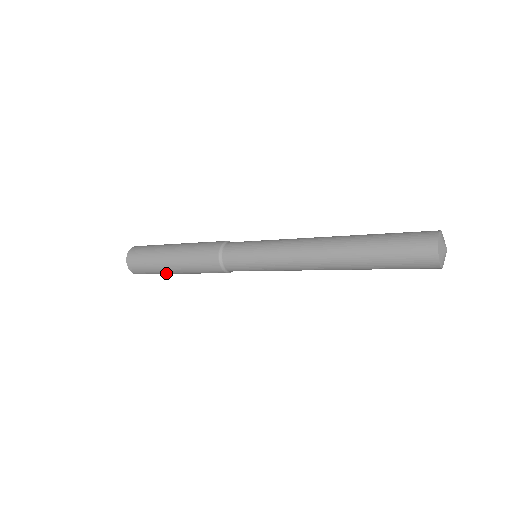
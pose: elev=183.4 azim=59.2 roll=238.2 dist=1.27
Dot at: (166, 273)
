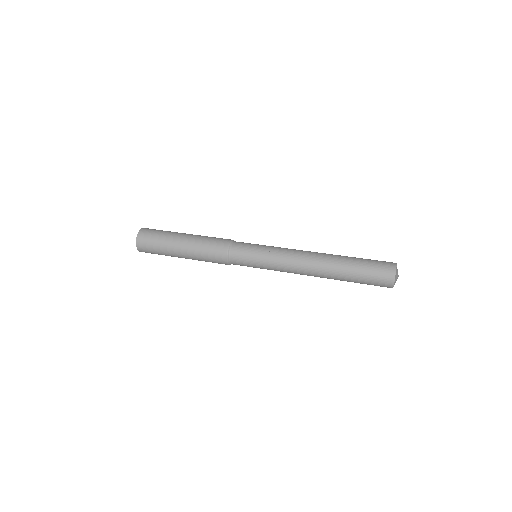
Dot at: (171, 255)
